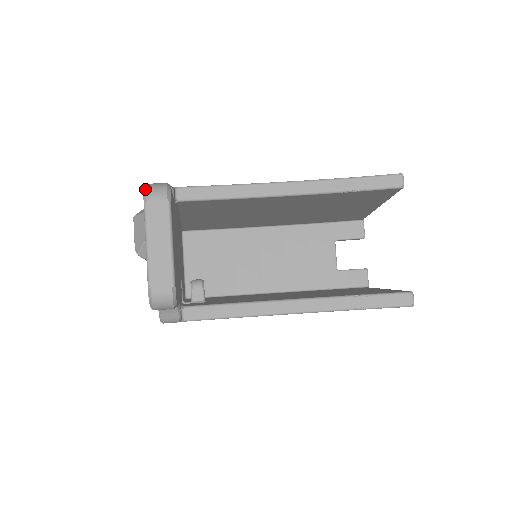
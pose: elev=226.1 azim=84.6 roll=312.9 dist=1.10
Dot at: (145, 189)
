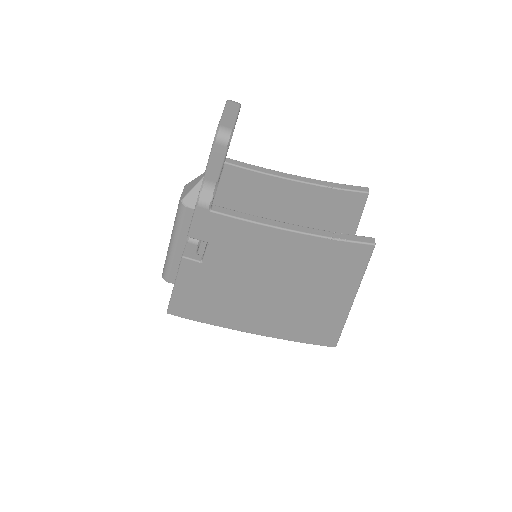
Dot at: (228, 100)
